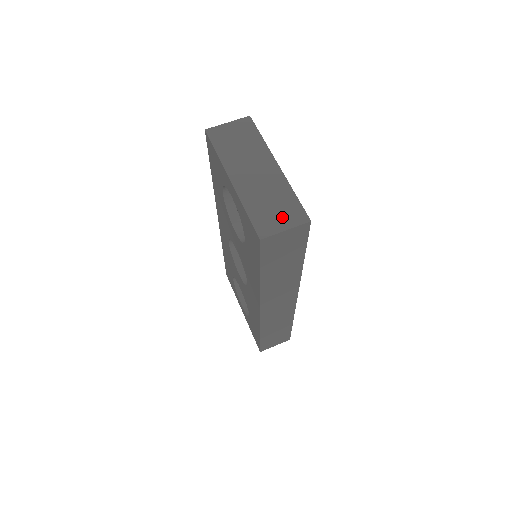
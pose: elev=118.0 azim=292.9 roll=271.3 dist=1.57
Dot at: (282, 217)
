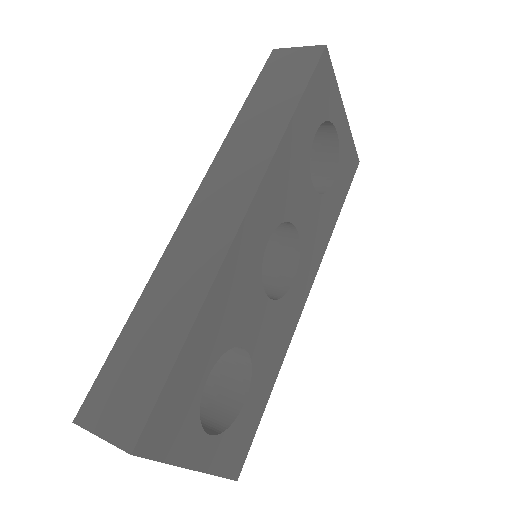
Dot at: occluded
